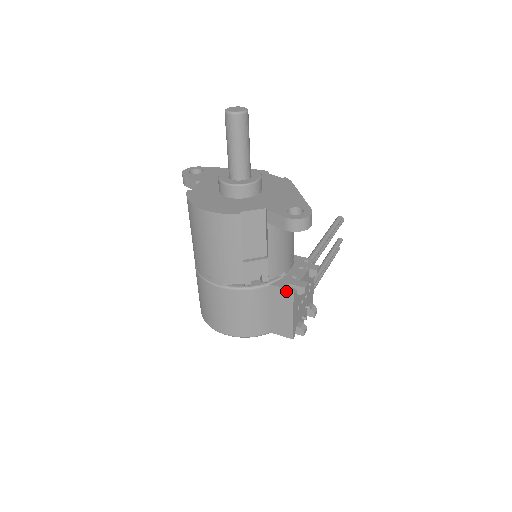
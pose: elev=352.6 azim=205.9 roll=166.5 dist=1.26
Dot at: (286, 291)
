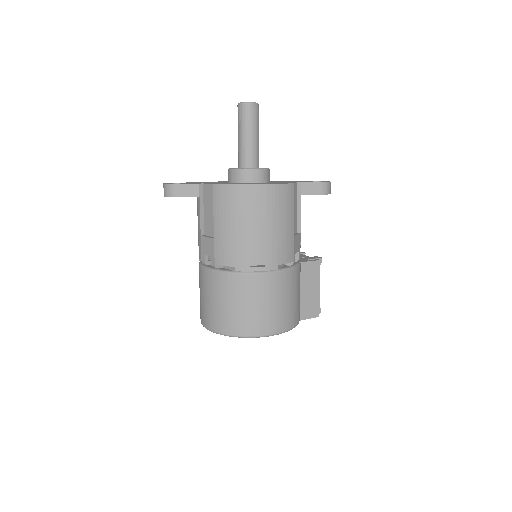
Dot at: (314, 263)
